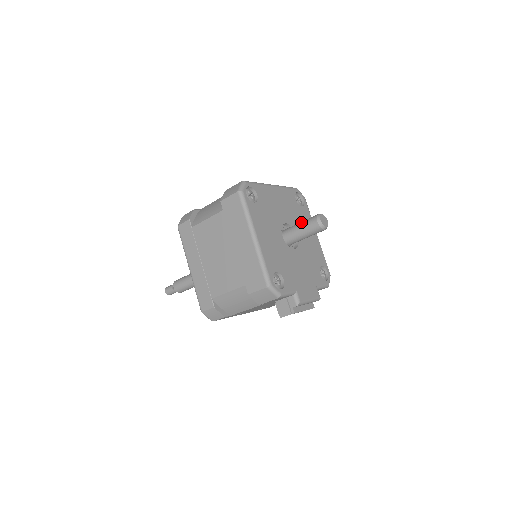
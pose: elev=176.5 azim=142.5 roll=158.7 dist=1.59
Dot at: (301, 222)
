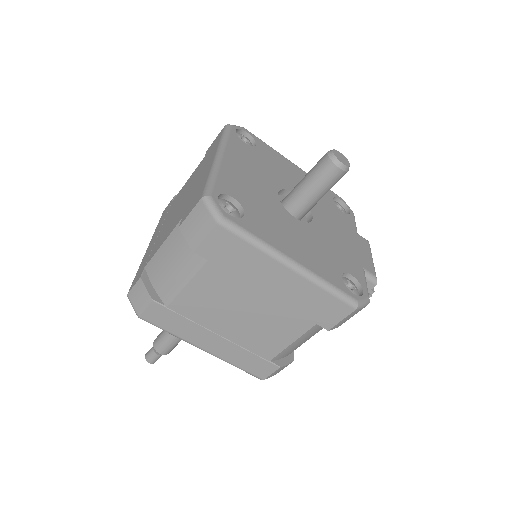
Dot at: (307, 181)
